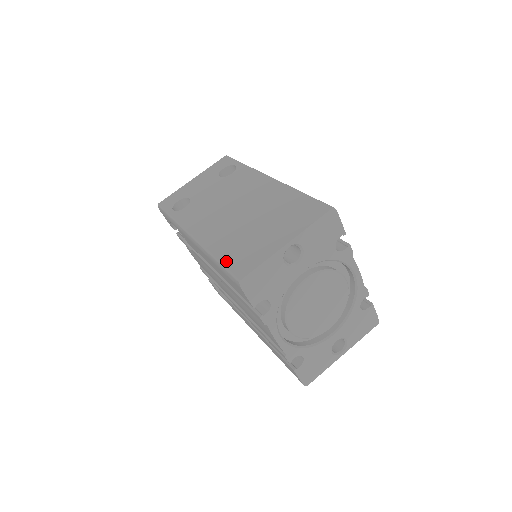
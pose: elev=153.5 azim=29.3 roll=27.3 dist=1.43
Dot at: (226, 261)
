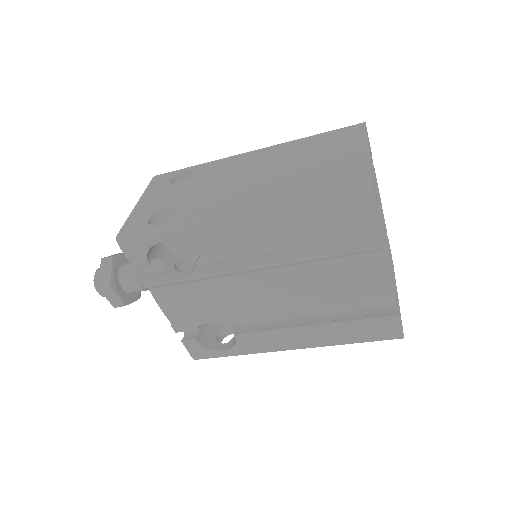
Dot at: (325, 189)
